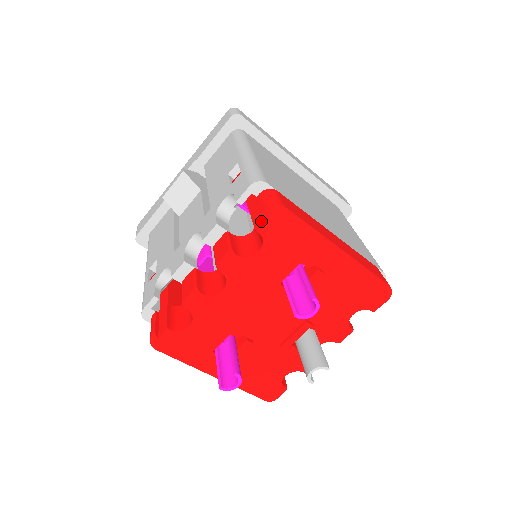
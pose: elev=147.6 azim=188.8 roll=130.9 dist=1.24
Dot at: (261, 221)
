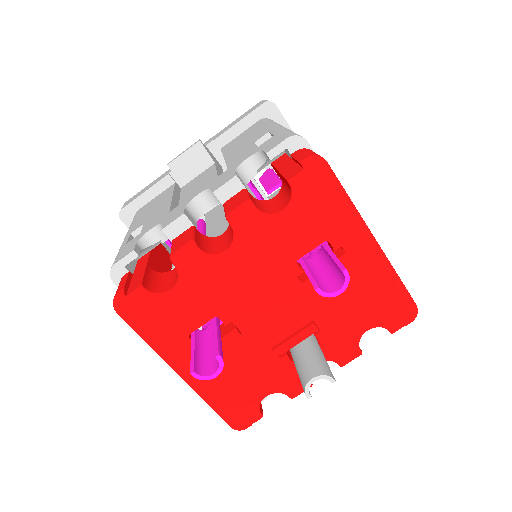
Dot at: (296, 171)
